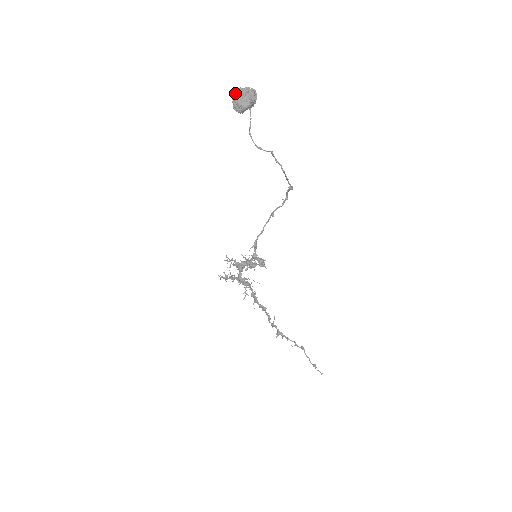
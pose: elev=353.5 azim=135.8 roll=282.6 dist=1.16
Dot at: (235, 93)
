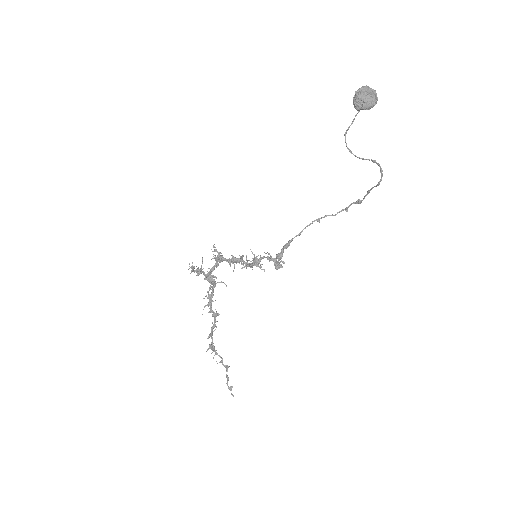
Dot at: (362, 88)
